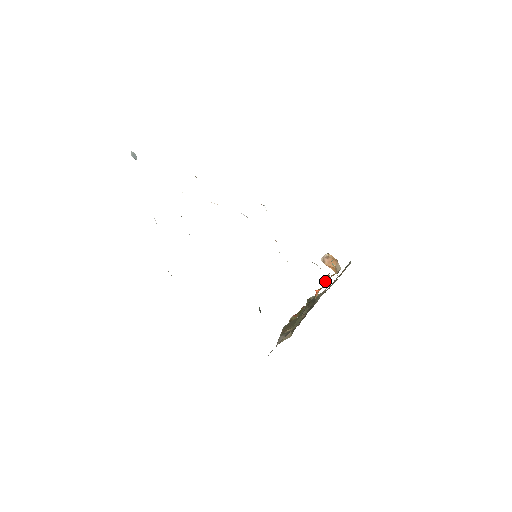
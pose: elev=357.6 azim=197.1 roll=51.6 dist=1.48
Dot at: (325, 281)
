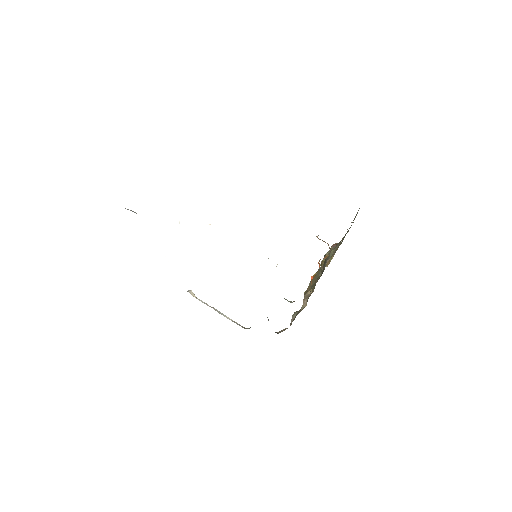
Dot at: occluded
